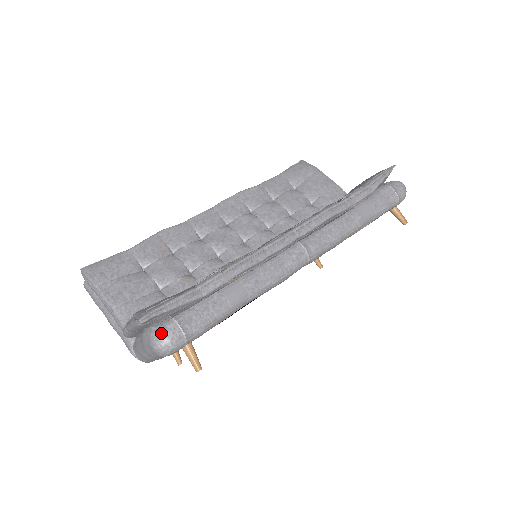
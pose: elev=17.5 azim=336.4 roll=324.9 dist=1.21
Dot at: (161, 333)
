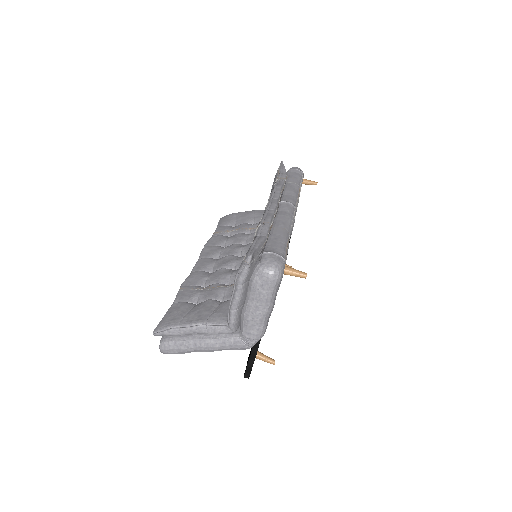
Dot at: (266, 262)
